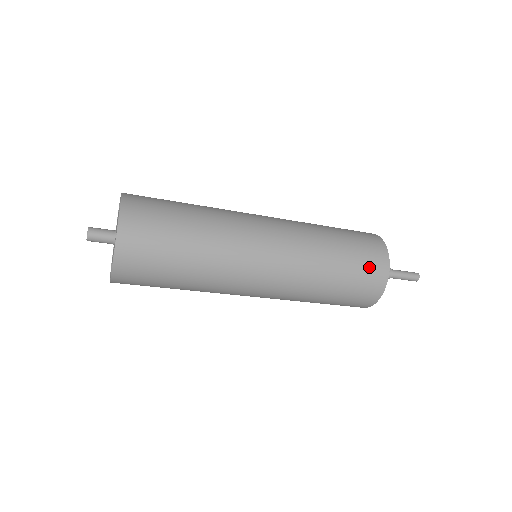
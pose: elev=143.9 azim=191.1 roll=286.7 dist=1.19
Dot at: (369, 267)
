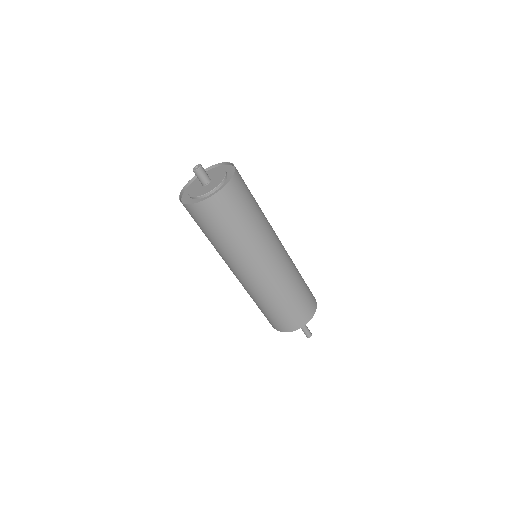
Dot at: (296, 317)
